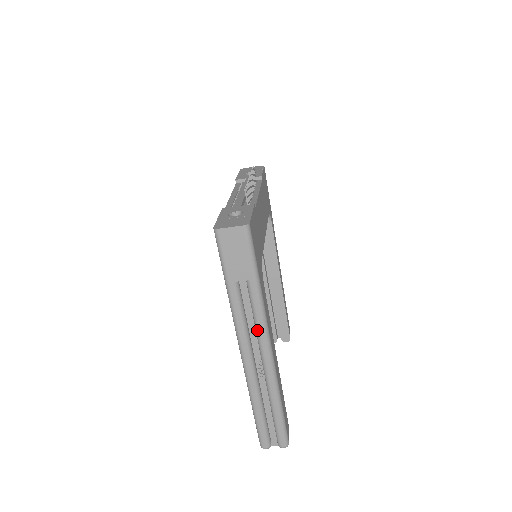
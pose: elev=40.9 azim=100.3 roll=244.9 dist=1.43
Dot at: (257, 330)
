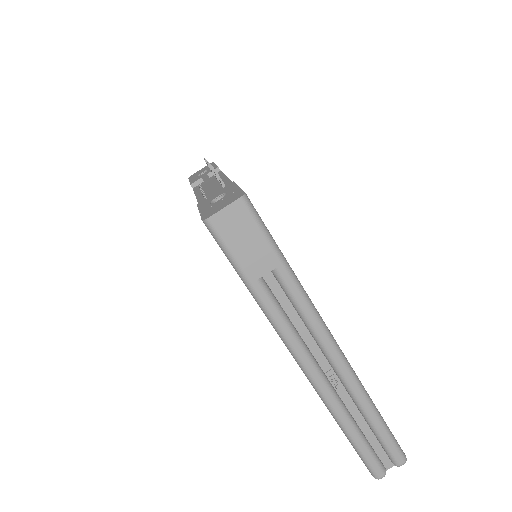
Dot at: (311, 330)
